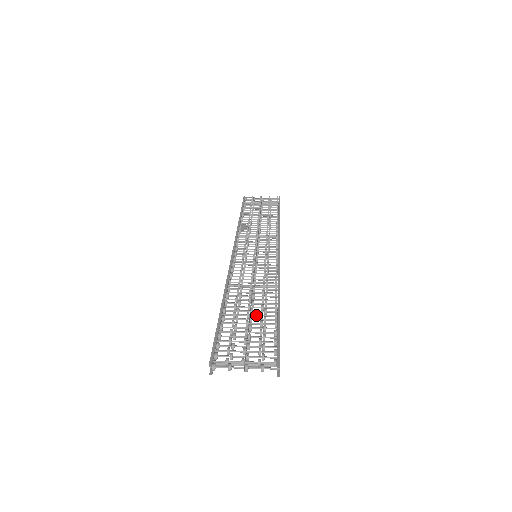
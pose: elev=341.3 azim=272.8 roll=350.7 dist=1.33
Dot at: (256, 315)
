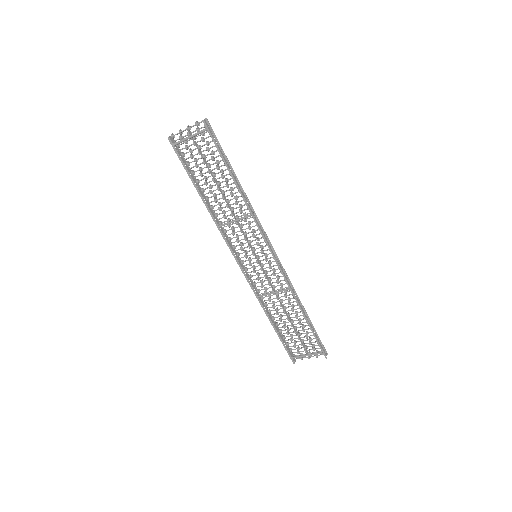
Dot at: (219, 178)
